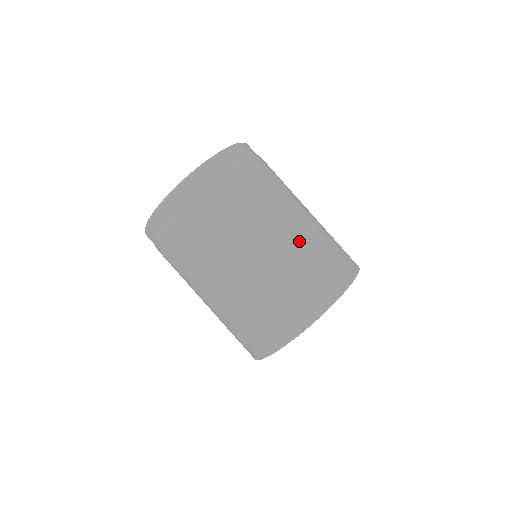
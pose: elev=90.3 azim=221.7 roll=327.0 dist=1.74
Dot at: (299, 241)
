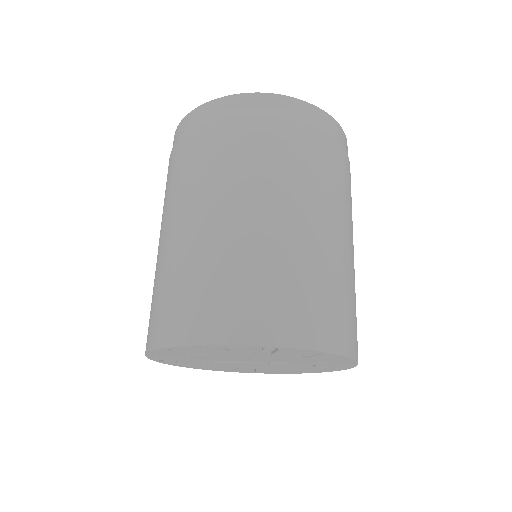
Dot at: (320, 249)
